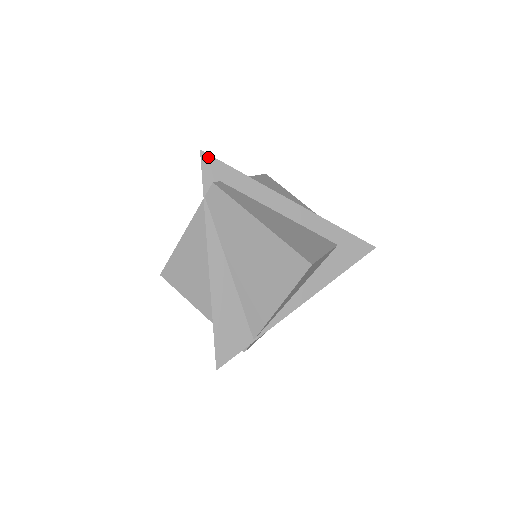
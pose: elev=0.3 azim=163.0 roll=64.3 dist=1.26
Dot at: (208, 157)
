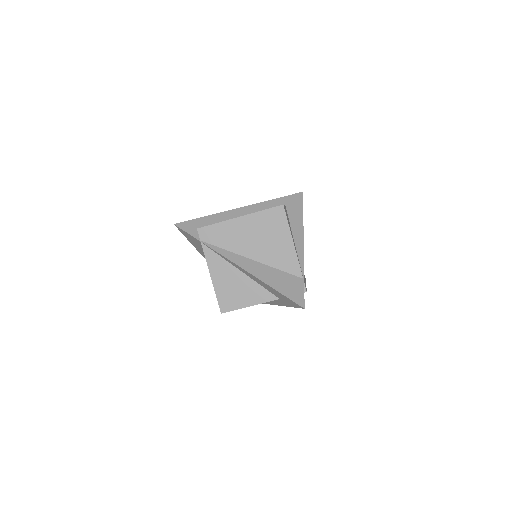
Dot at: (181, 224)
